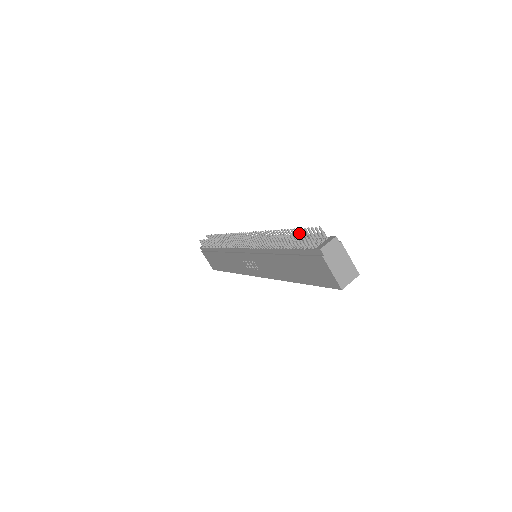
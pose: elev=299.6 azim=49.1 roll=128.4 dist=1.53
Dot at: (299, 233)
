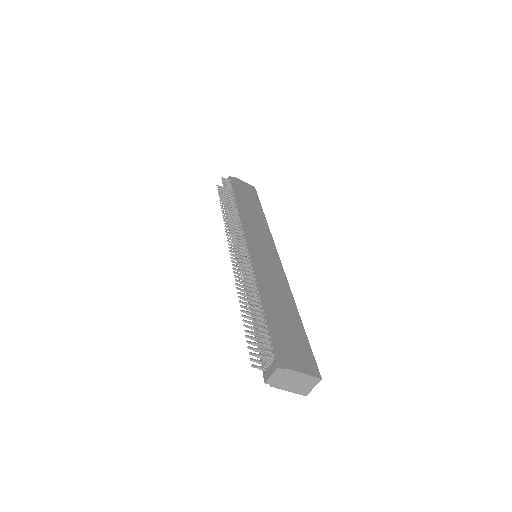
Dot at: (256, 322)
